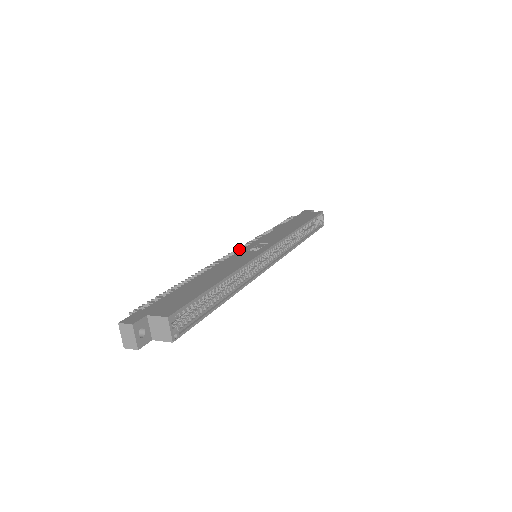
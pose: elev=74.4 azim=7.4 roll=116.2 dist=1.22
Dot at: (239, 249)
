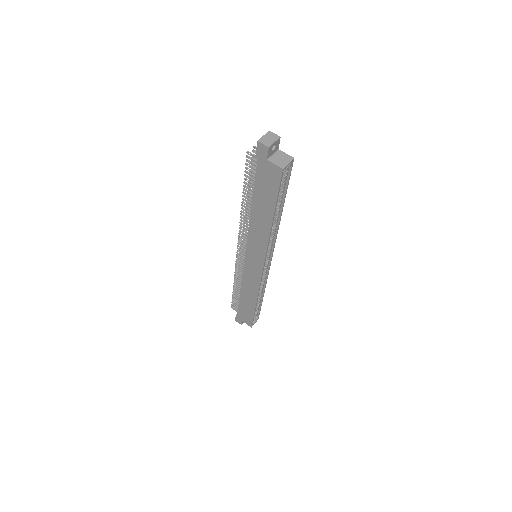
Dot at: occluded
